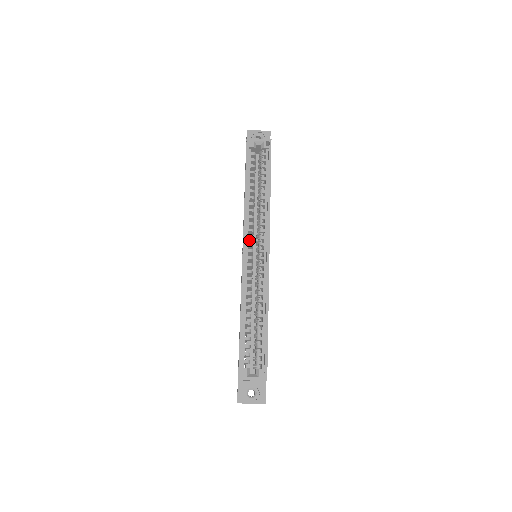
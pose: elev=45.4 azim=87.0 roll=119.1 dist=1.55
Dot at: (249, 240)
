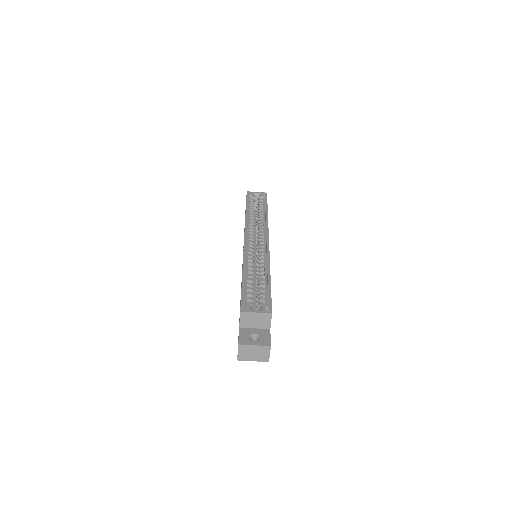
Dot at: occluded
